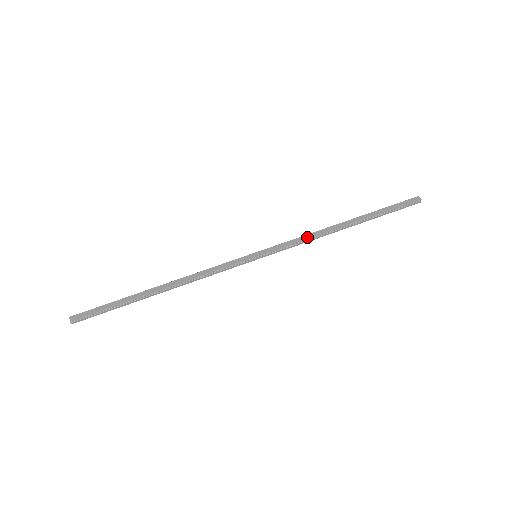
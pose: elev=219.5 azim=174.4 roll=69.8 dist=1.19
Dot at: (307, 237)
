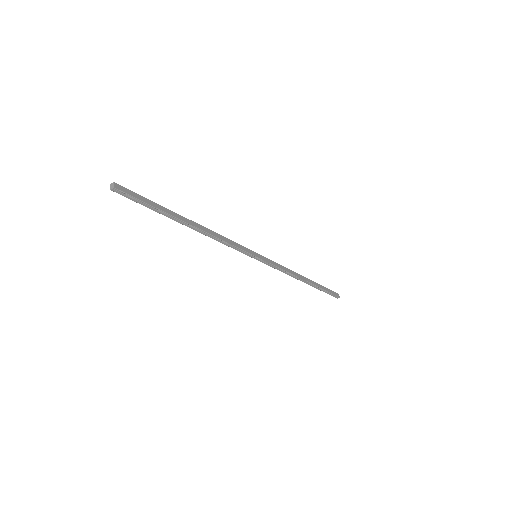
Dot at: (286, 269)
